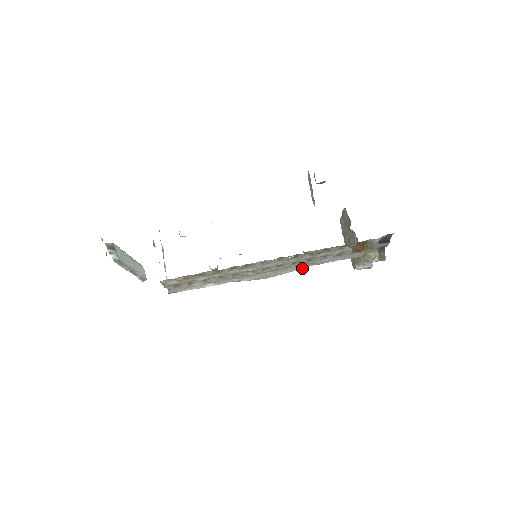
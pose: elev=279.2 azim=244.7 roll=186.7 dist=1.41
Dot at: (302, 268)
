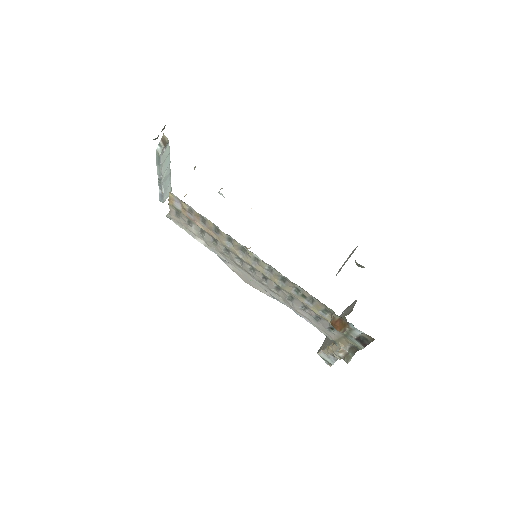
Dot at: (280, 301)
